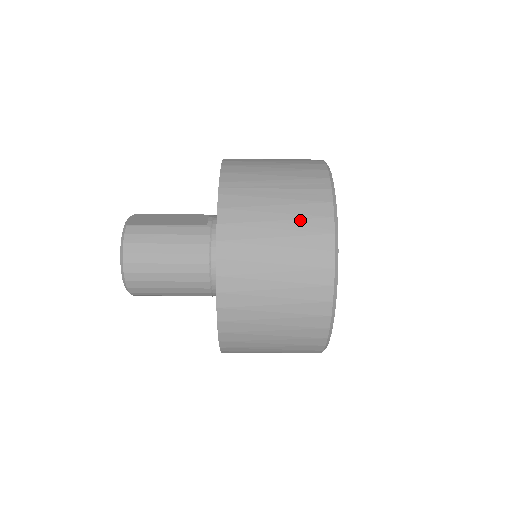
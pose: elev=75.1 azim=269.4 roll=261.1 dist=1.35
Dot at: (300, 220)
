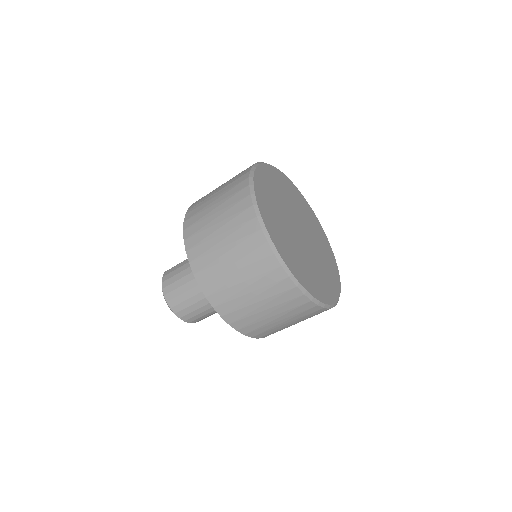
Dot at: (229, 199)
